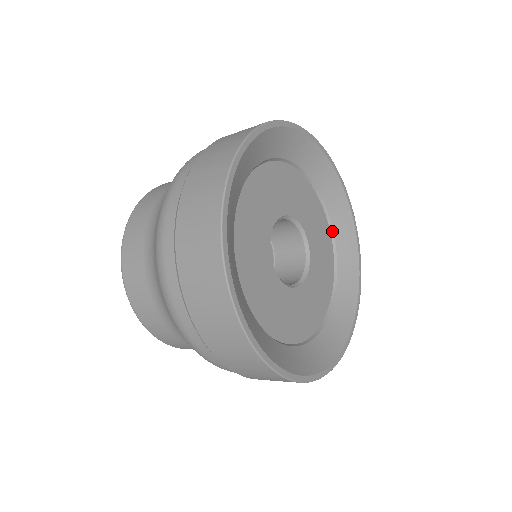
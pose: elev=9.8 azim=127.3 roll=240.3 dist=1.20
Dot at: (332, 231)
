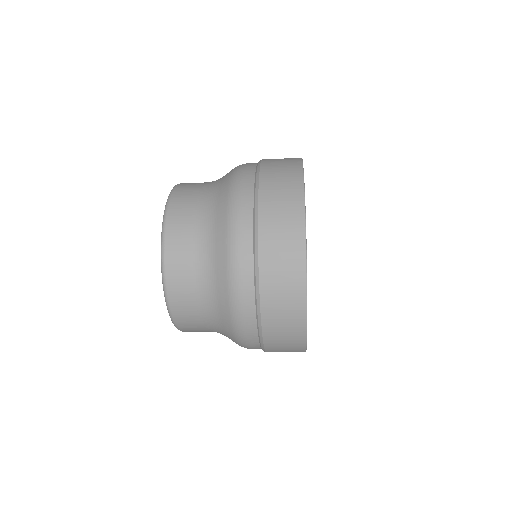
Dot at: occluded
